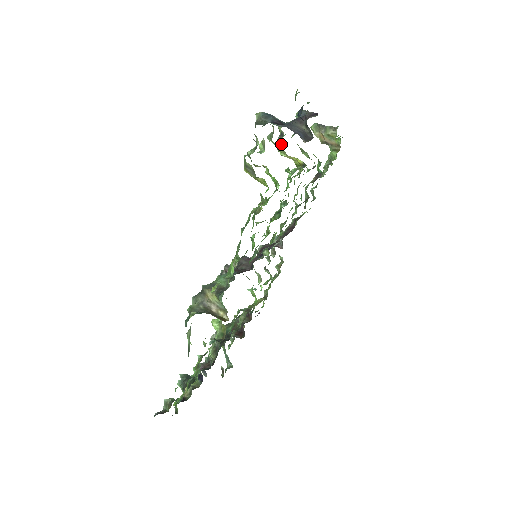
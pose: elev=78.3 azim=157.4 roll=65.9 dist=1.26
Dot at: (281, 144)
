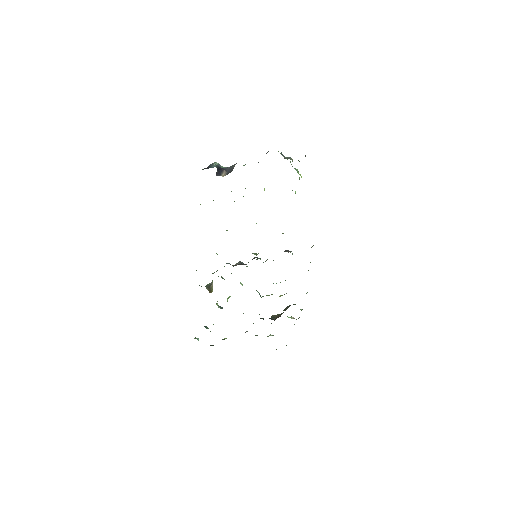
Dot at: occluded
